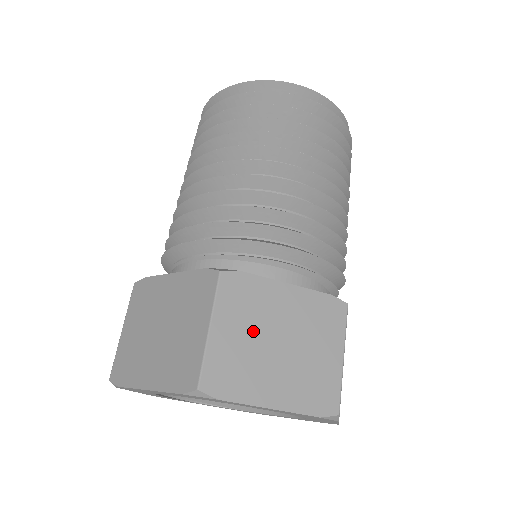
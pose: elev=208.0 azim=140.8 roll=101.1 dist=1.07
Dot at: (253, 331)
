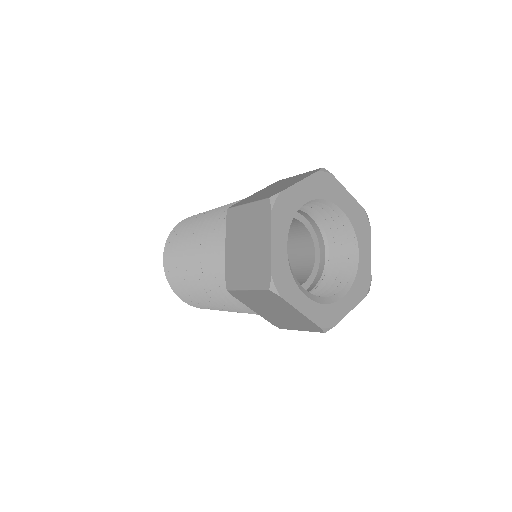
Dot at: occluded
